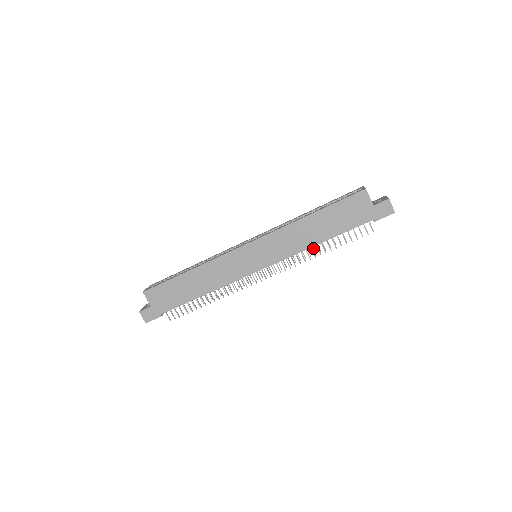
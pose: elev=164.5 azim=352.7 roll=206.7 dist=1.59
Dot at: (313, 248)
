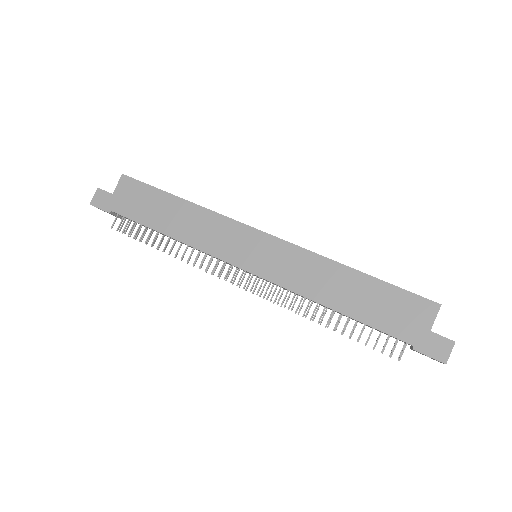
Dot at: (317, 311)
